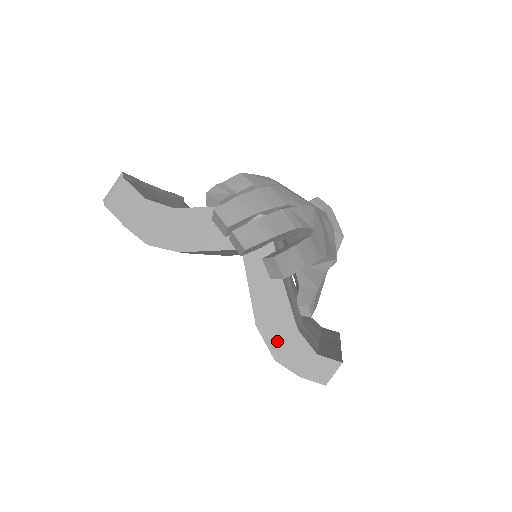
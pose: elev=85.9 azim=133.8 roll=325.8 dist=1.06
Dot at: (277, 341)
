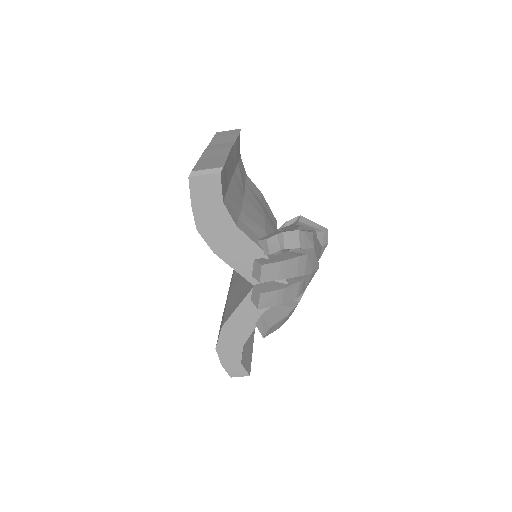
Dot at: (226, 342)
